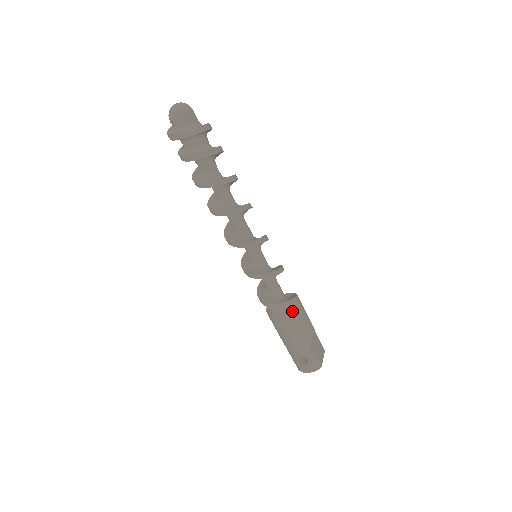
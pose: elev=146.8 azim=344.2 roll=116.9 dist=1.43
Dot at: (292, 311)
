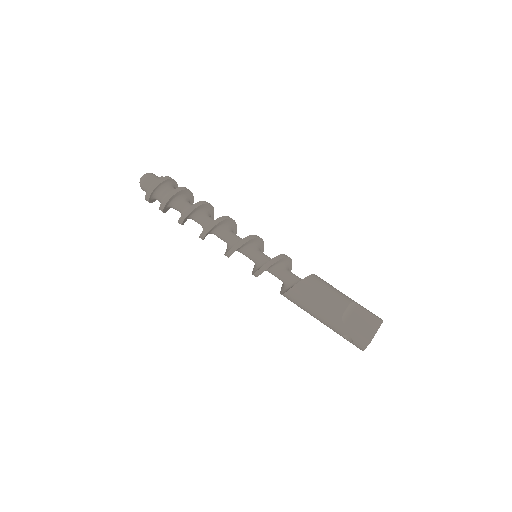
Dot at: (303, 294)
